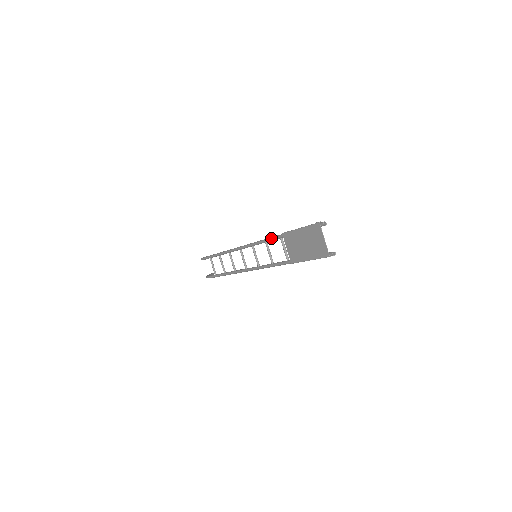
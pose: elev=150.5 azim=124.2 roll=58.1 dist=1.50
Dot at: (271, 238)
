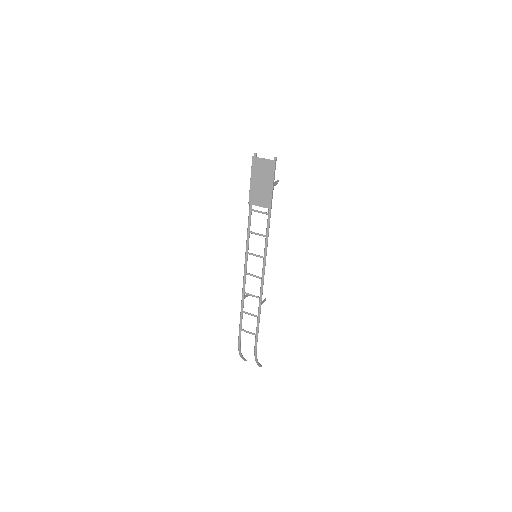
Dot at: (248, 221)
